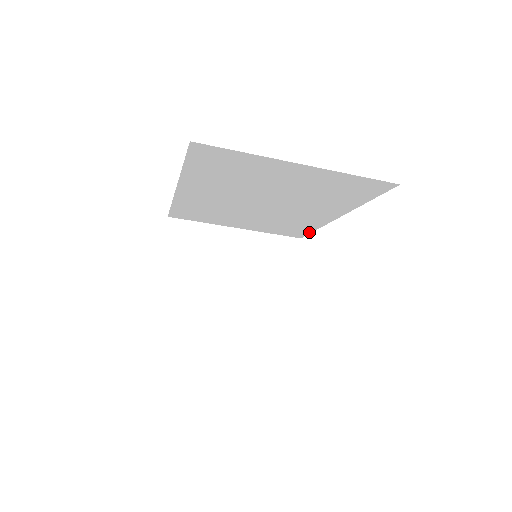
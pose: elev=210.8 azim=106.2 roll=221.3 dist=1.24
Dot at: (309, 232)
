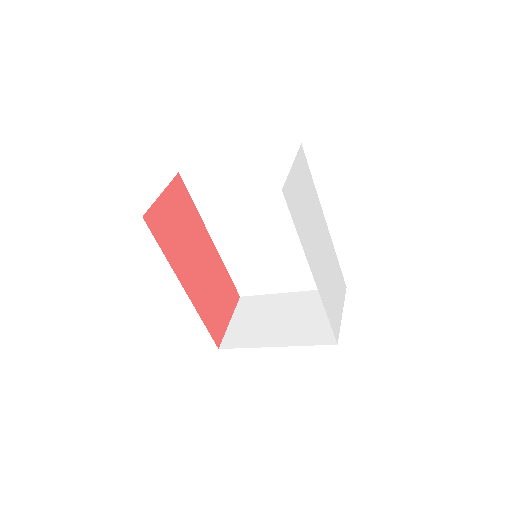
Dot at: occluded
